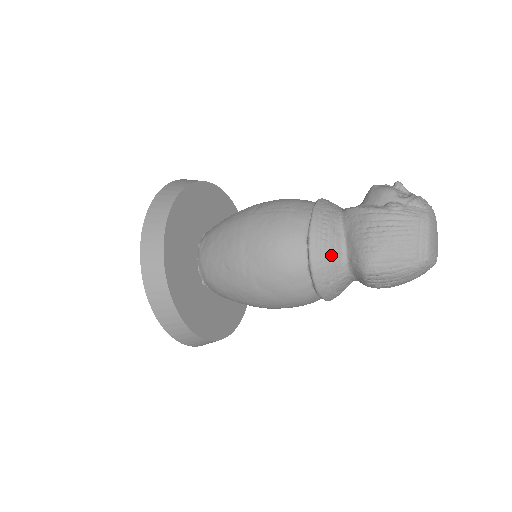
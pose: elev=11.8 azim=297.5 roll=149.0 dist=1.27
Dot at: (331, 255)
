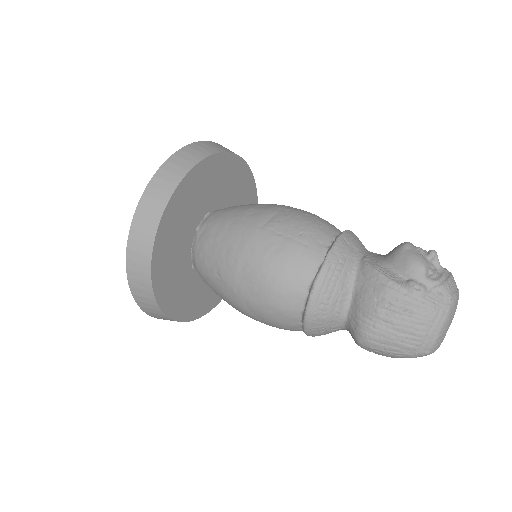
Dot at: (330, 311)
